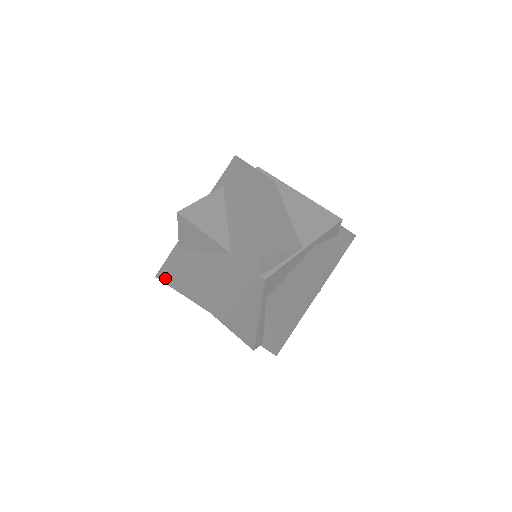
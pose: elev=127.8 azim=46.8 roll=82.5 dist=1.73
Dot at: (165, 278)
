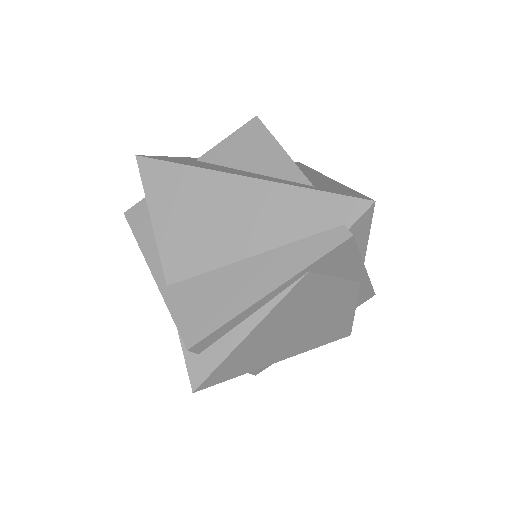
Dot at: (153, 165)
